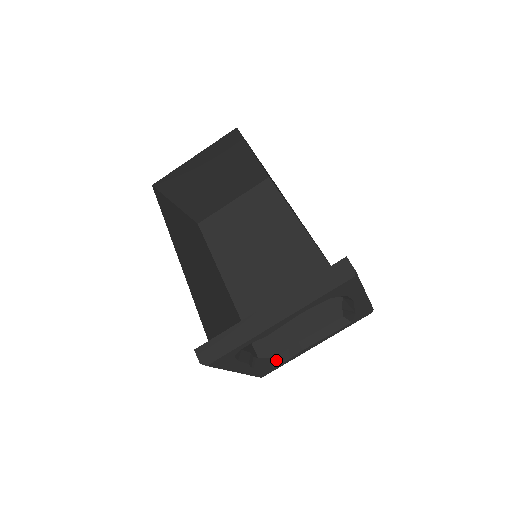
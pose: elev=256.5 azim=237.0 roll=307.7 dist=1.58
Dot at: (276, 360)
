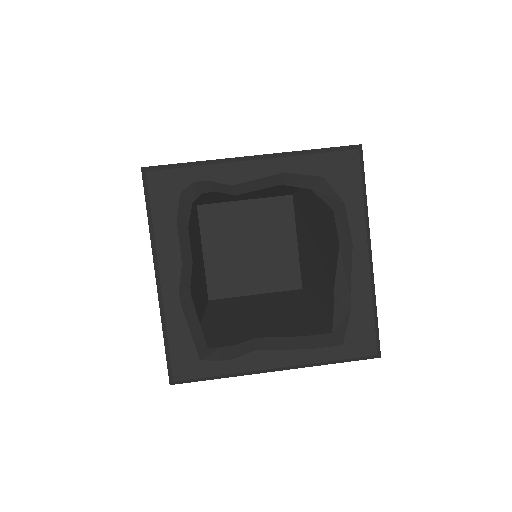
Dot at: (211, 352)
